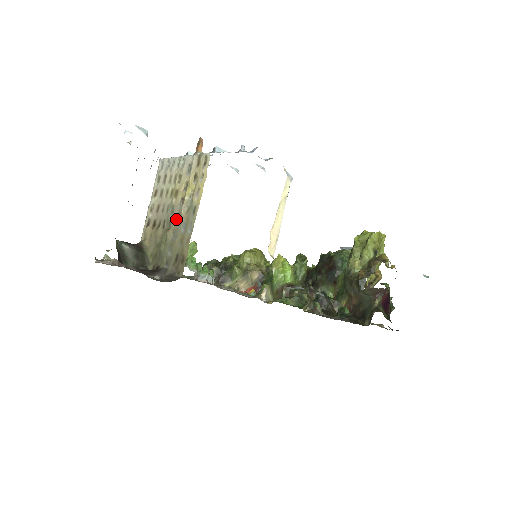
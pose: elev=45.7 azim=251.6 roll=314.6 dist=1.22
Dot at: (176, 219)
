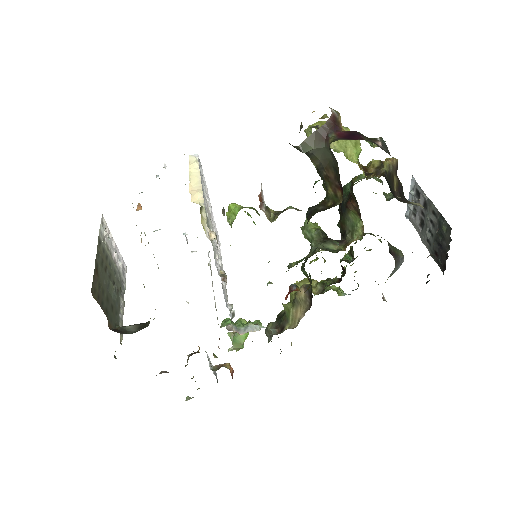
Dot at: occluded
